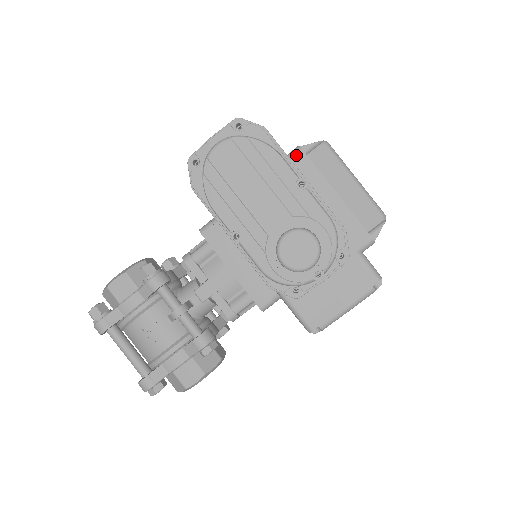
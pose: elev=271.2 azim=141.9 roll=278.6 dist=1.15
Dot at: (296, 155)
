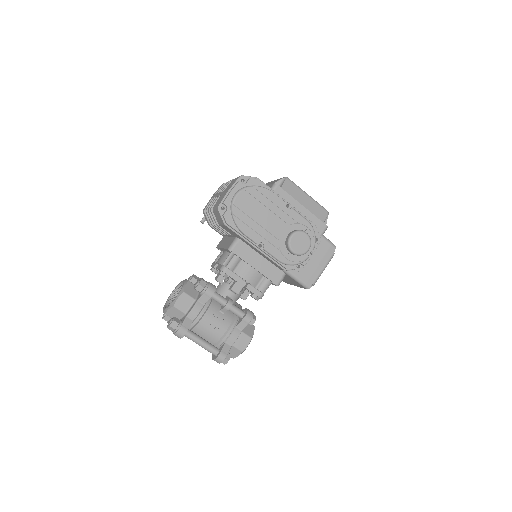
Dot at: (276, 189)
